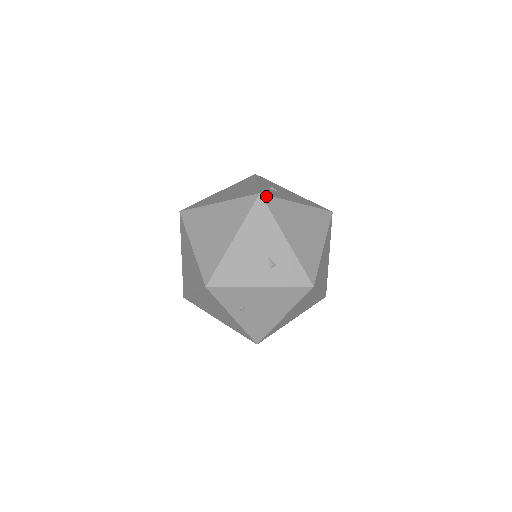
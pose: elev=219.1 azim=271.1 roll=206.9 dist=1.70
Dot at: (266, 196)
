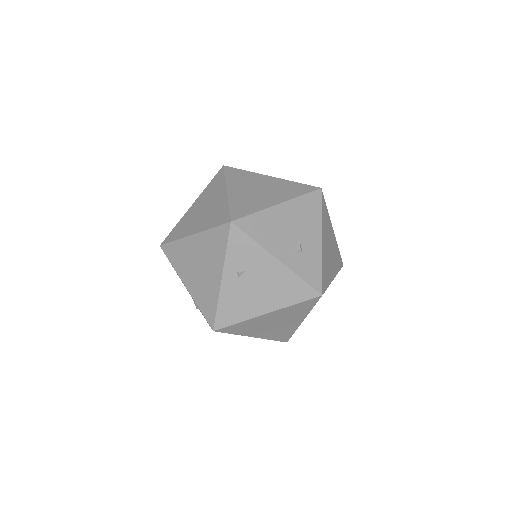
Dot at: (323, 195)
